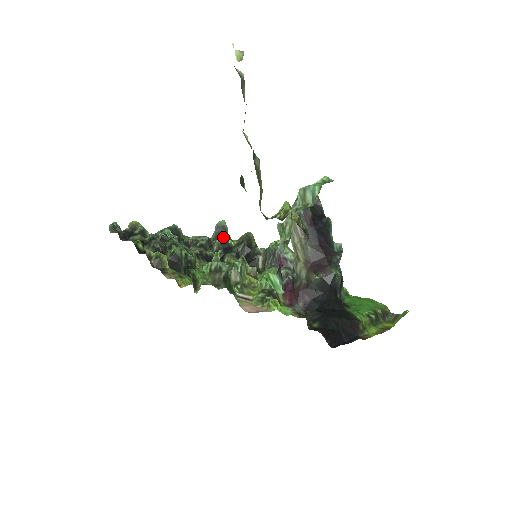
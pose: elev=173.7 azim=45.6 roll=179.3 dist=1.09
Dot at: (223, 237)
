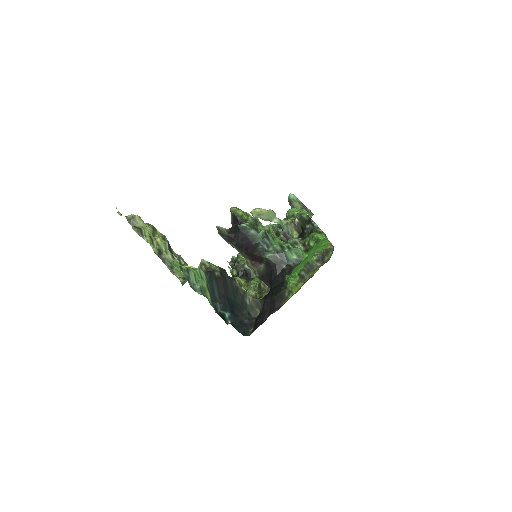
Dot at: (286, 215)
